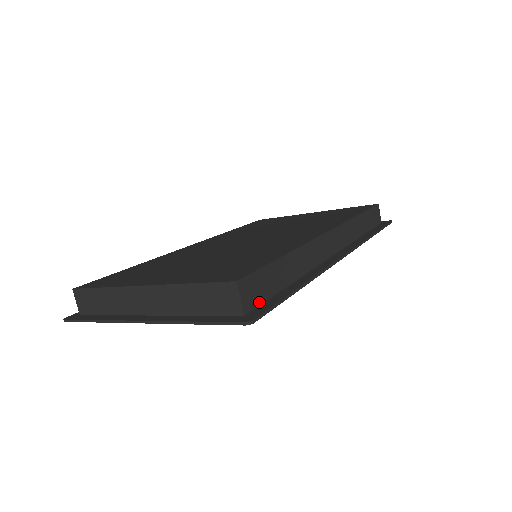
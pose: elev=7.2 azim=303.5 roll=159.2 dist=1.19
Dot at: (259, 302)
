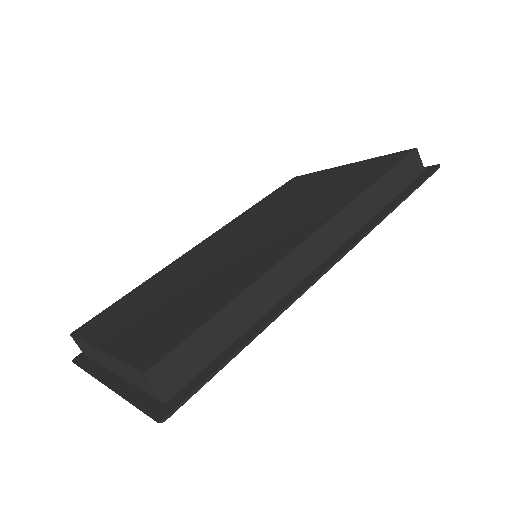
Dot at: (189, 378)
